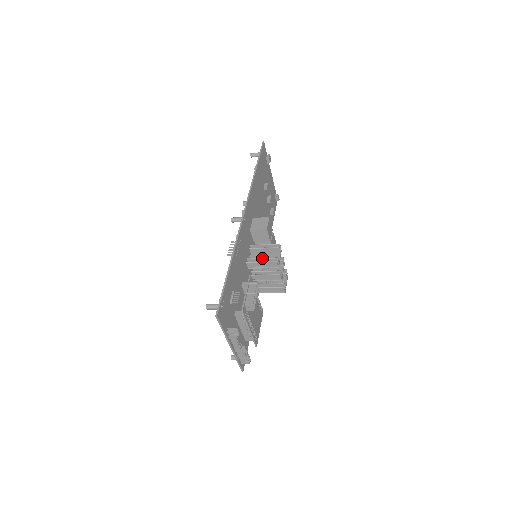
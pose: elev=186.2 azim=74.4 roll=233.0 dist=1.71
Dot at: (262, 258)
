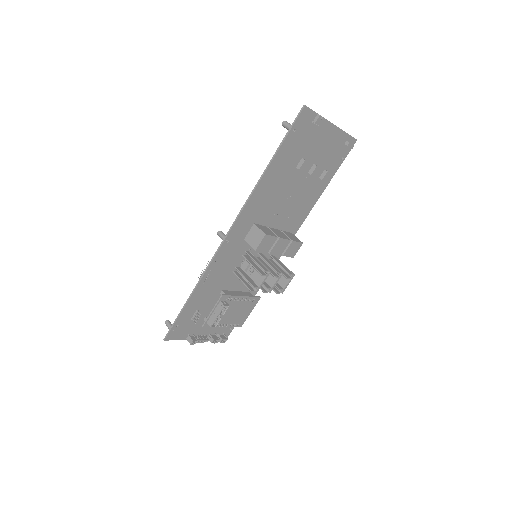
Dot at: (244, 277)
